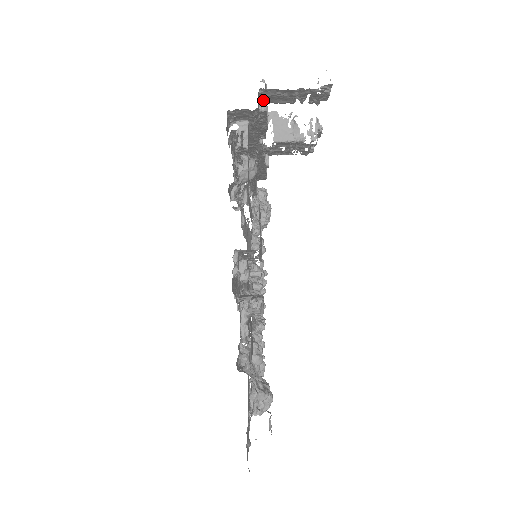
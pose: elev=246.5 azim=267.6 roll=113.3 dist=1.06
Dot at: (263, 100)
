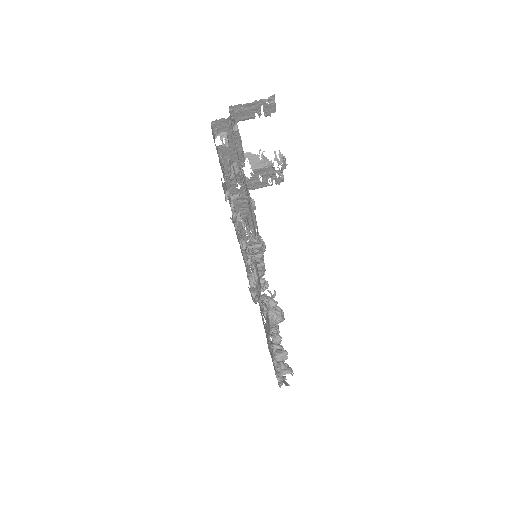
Dot at: (234, 119)
